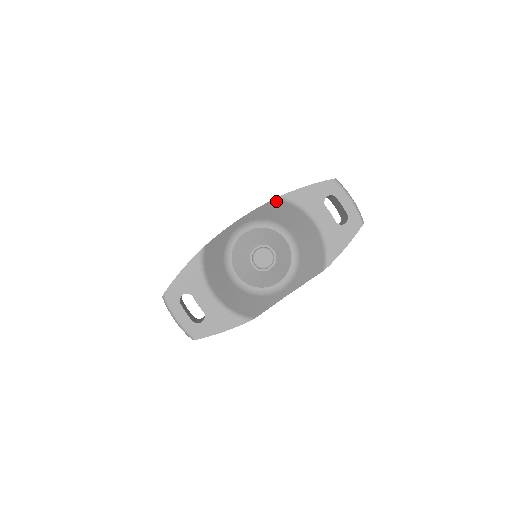
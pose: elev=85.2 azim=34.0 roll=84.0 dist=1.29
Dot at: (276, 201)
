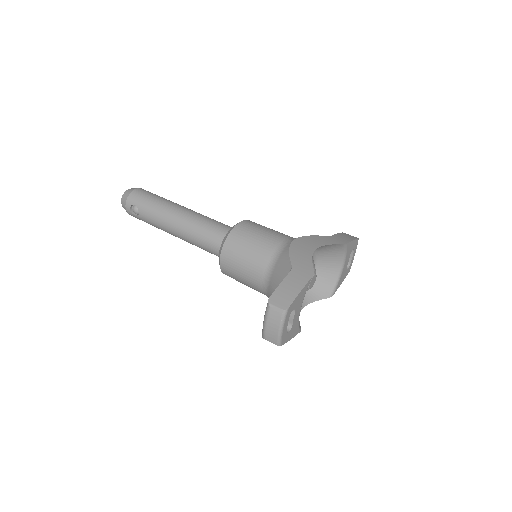
Dot at: (341, 245)
